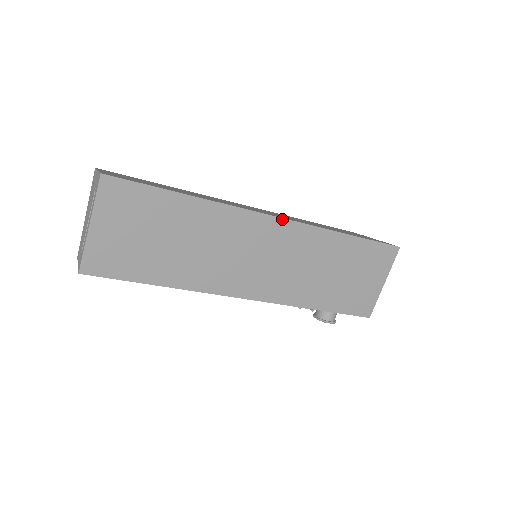
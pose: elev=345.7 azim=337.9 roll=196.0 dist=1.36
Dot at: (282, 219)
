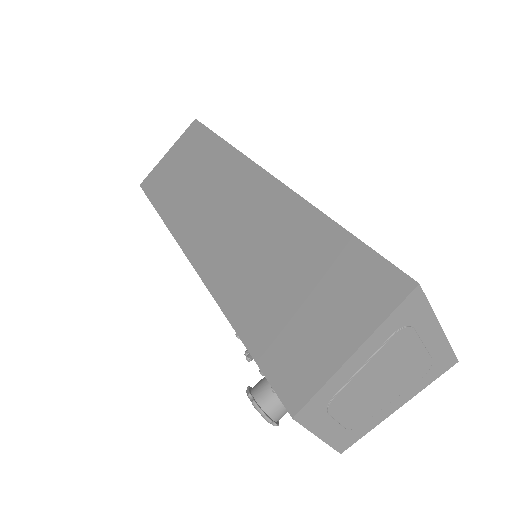
Dot at: (271, 176)
